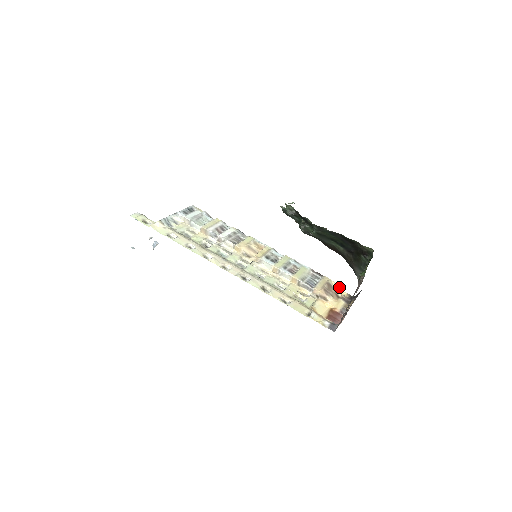
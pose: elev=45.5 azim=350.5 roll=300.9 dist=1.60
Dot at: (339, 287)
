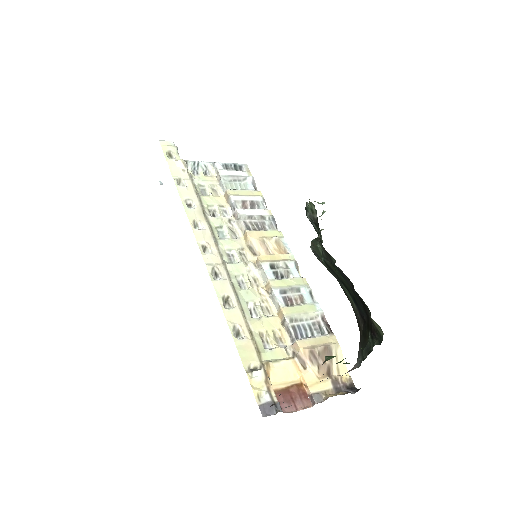
Dot at: occluded
